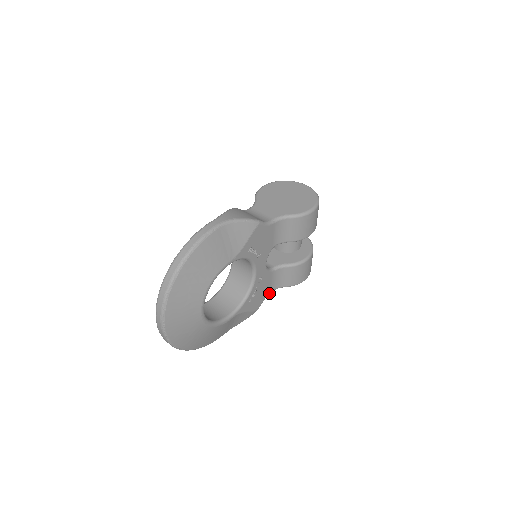
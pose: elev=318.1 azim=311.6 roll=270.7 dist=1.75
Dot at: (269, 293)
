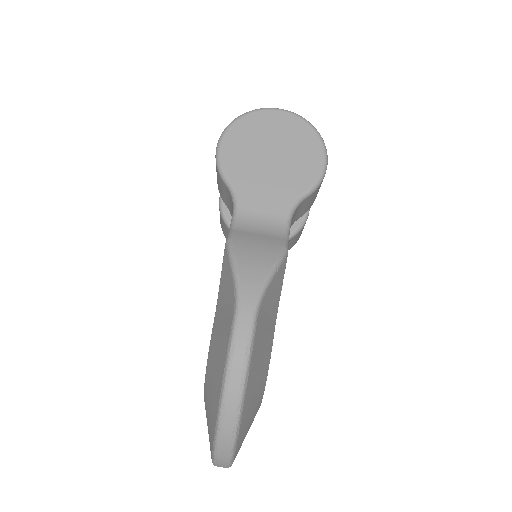
Dot at: occluded
